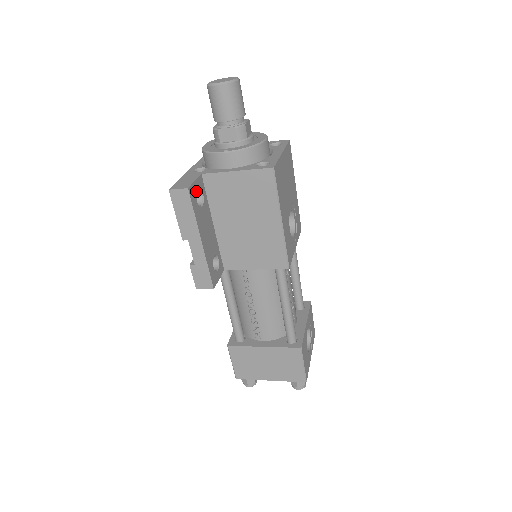
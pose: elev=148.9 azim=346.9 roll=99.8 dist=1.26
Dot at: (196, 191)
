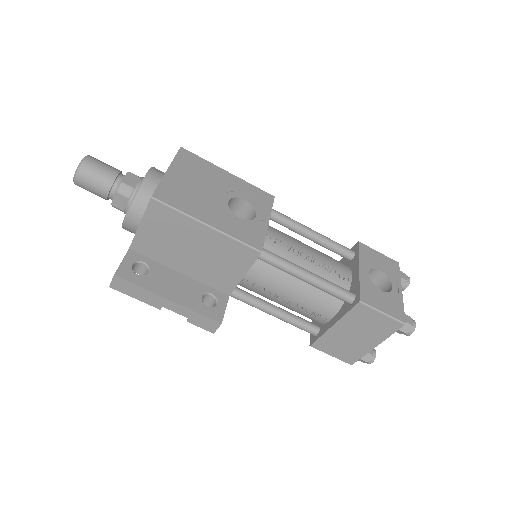
Dot at: (130, 268)
